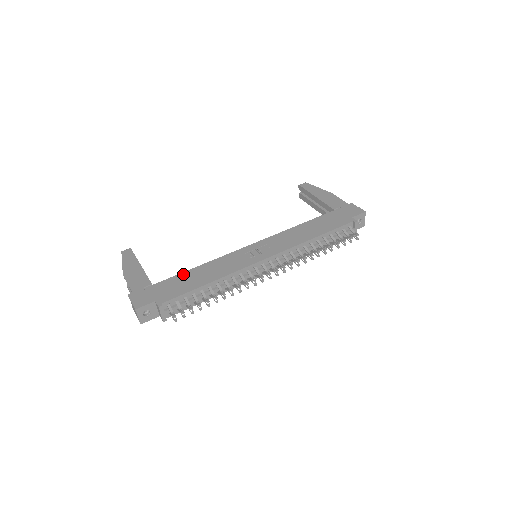
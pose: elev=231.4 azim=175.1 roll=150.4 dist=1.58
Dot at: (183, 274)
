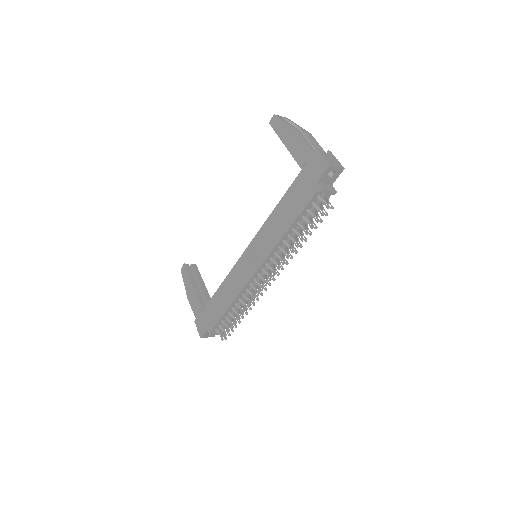
Dot at: (214, 297)
